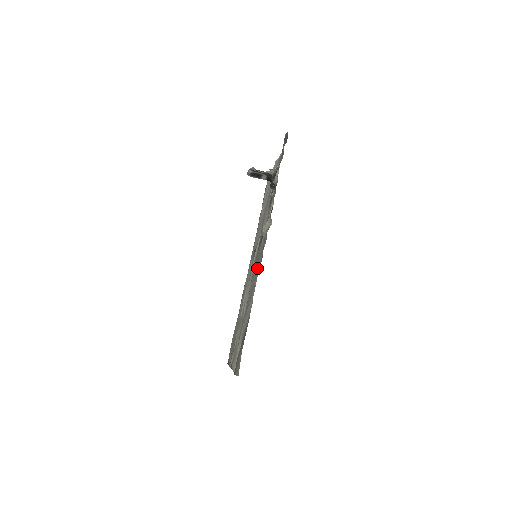
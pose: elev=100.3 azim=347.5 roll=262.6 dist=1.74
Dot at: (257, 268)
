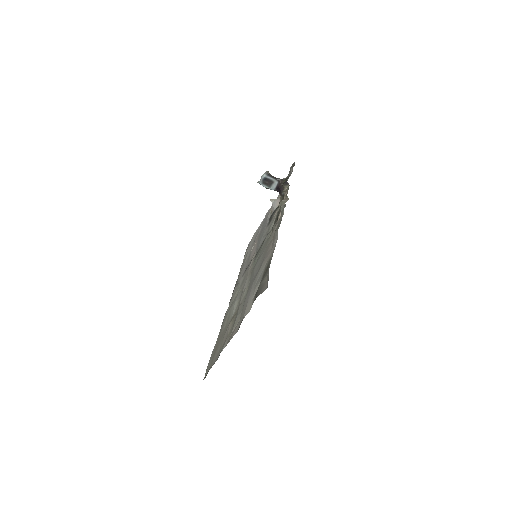
Dot at: (267, 245)
